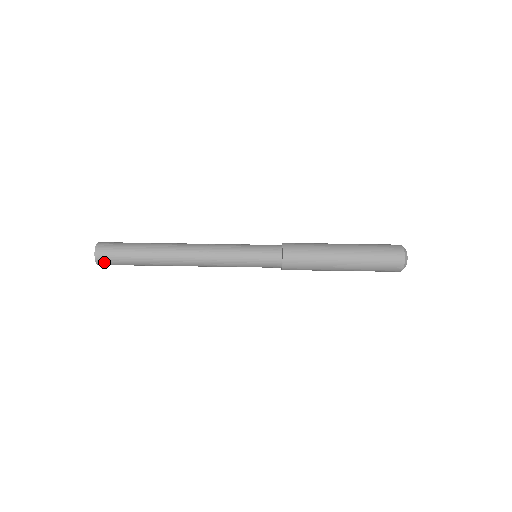
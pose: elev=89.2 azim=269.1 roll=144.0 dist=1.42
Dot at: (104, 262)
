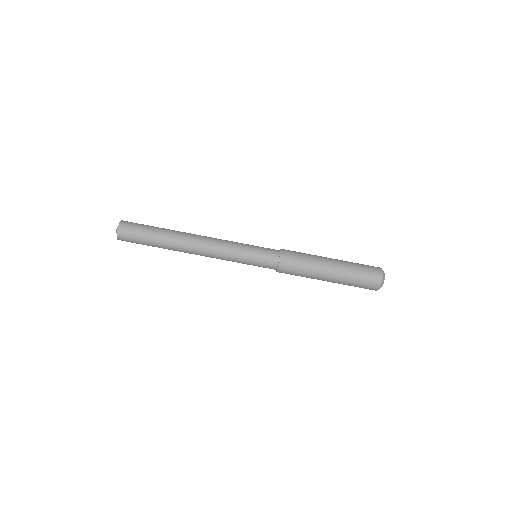
Dot at: (124, 238)
